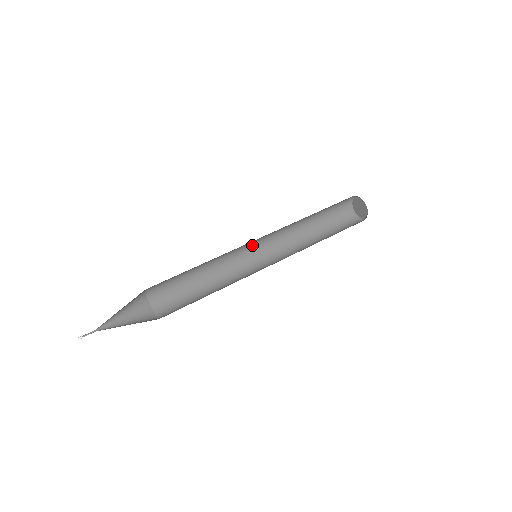
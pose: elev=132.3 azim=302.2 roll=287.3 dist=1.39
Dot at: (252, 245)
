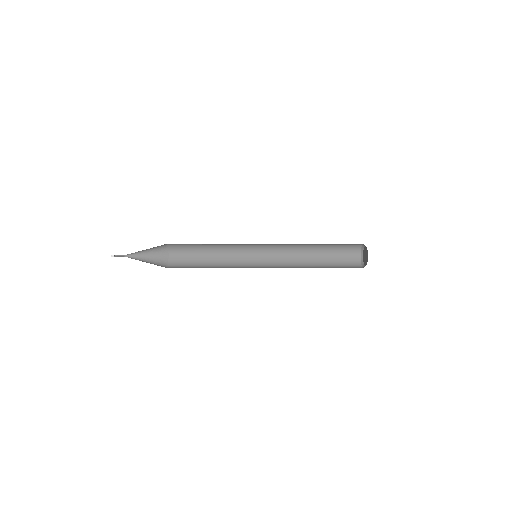
Dot at: (260, 256)
